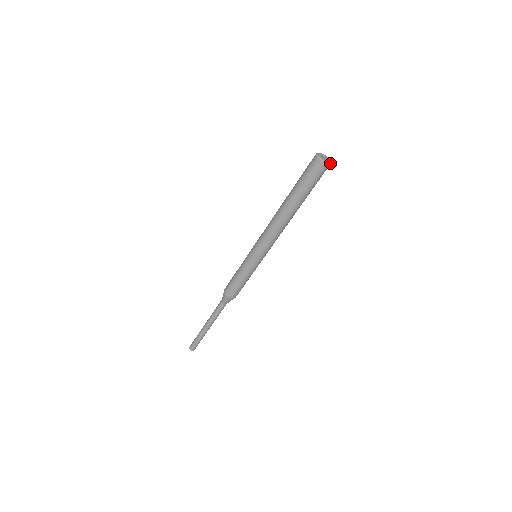
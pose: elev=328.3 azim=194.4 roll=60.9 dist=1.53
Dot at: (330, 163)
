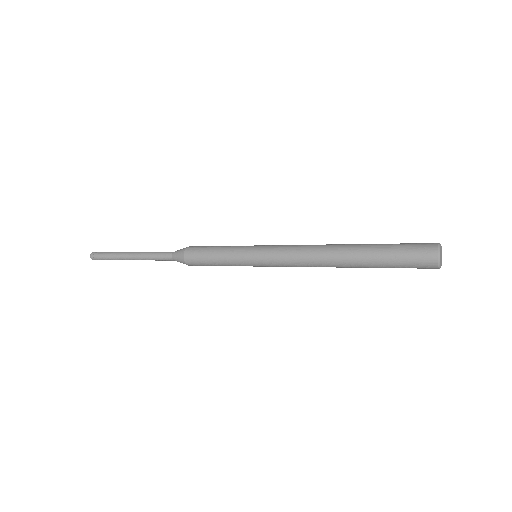
Dot at: (440, 266)
